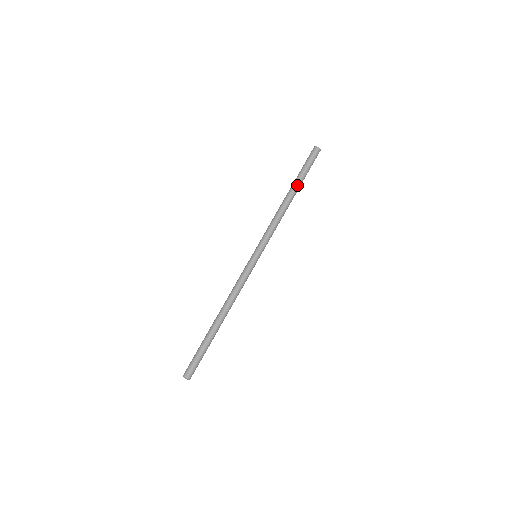
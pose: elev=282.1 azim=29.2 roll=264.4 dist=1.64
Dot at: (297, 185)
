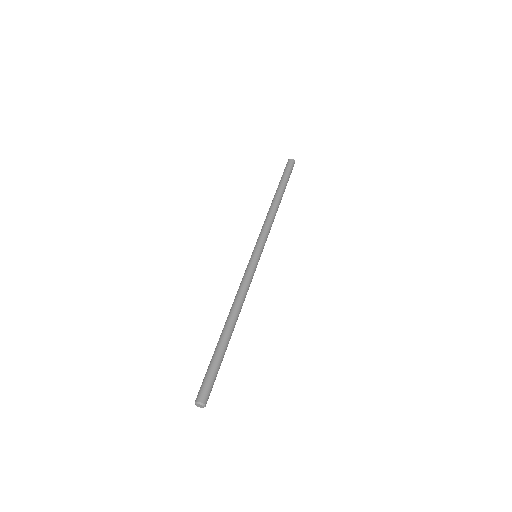
Dot at: (283, 190)
